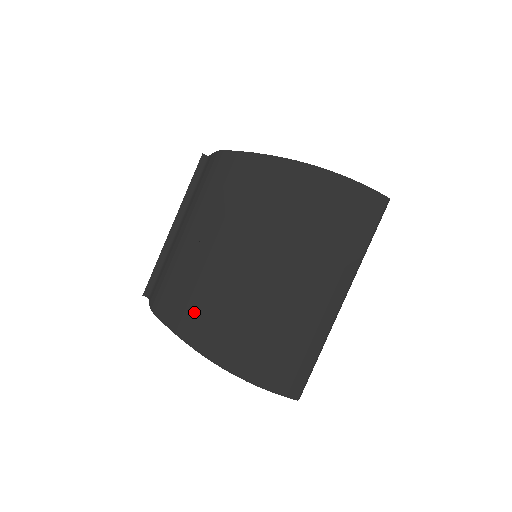
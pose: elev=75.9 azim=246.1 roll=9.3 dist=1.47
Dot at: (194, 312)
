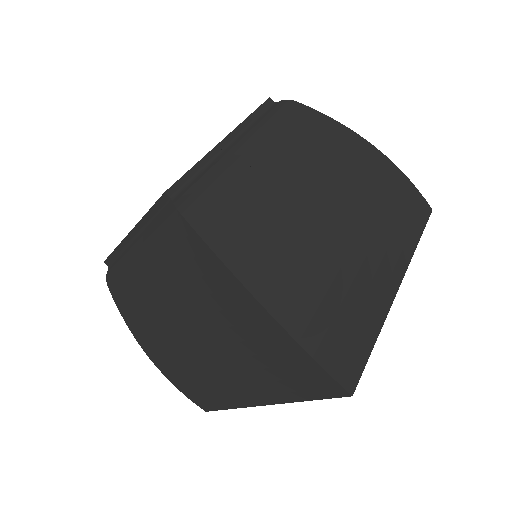
Dot at: (242, 229)
